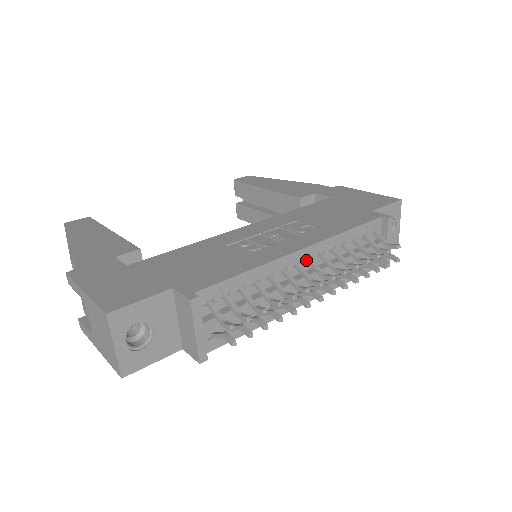
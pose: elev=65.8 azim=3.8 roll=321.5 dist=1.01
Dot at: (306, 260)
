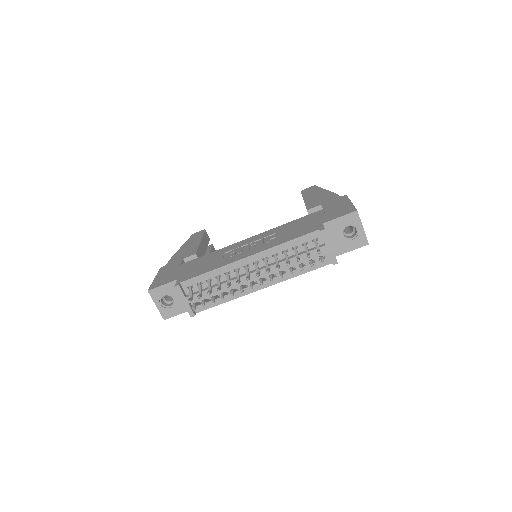
Dot at: (255, 263)
